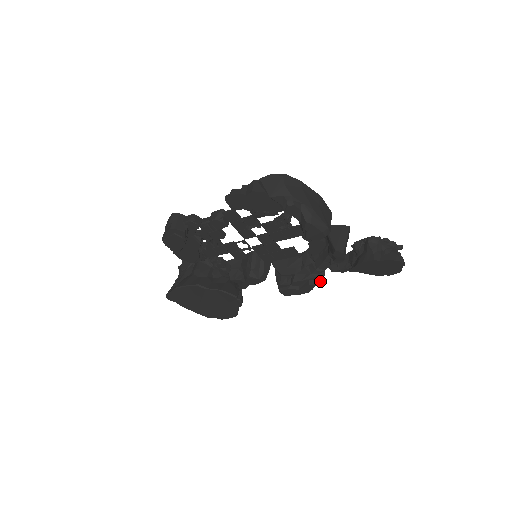
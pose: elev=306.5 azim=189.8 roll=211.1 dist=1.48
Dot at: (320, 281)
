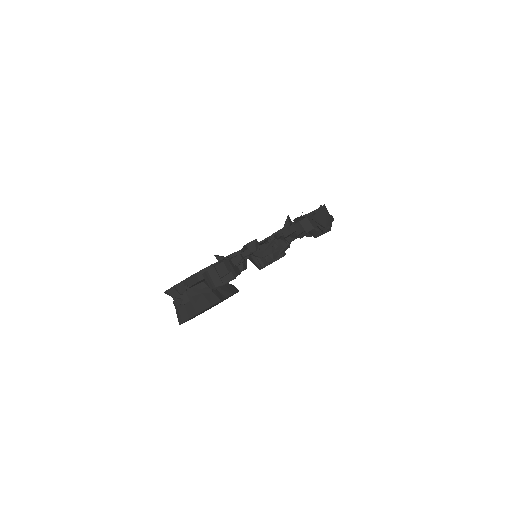
Dot at: occluded
